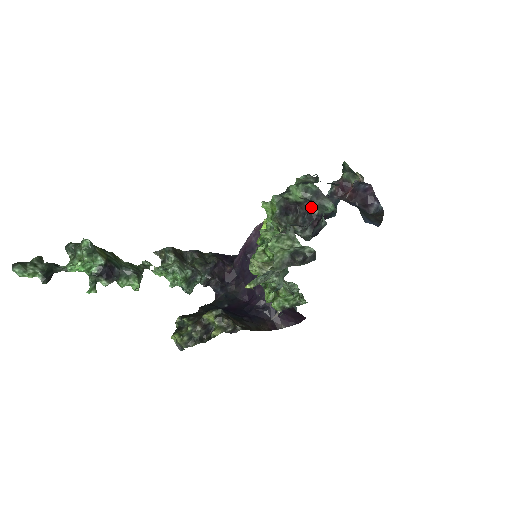
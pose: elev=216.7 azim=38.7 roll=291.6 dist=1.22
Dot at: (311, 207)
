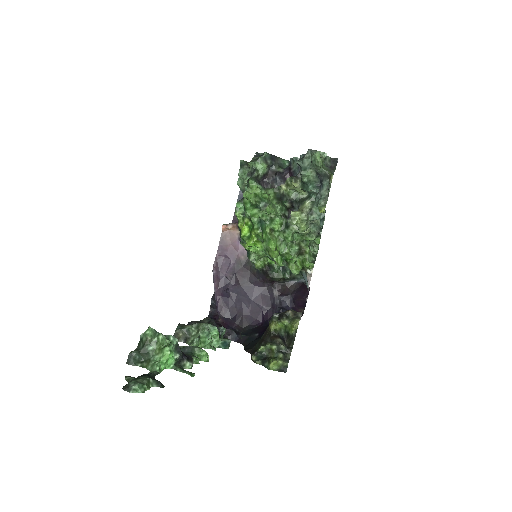
Dot at: (276, 170)
